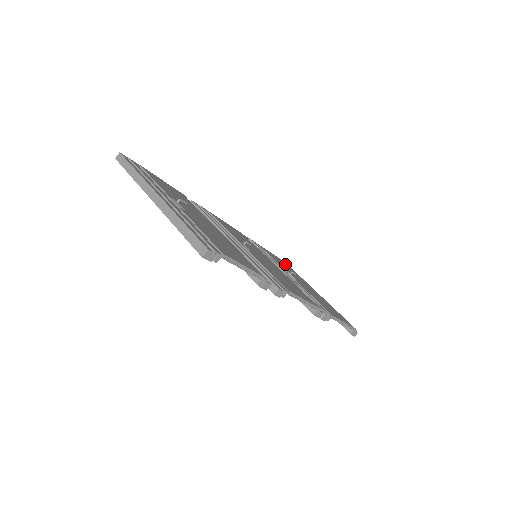
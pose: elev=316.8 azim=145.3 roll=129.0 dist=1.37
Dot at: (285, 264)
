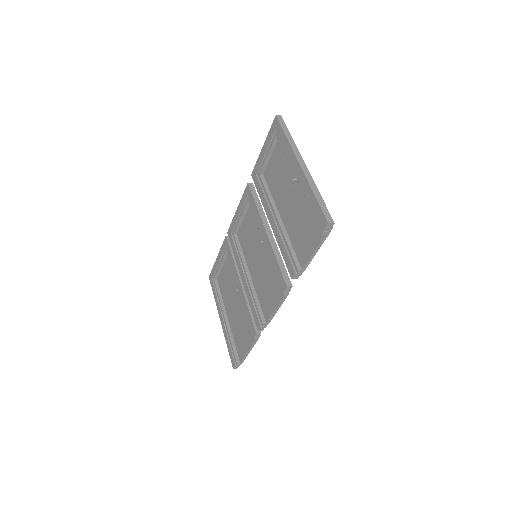
Dot at: occluded
